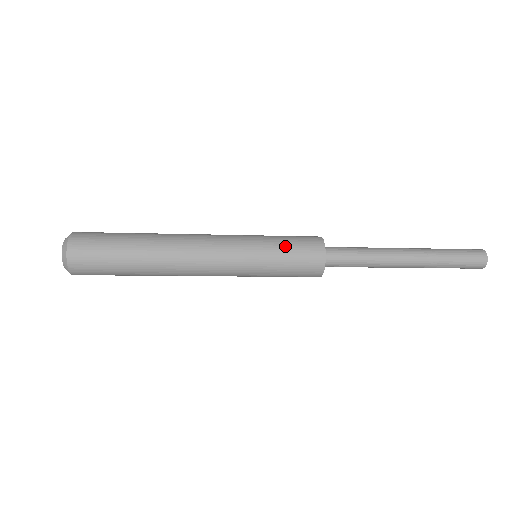
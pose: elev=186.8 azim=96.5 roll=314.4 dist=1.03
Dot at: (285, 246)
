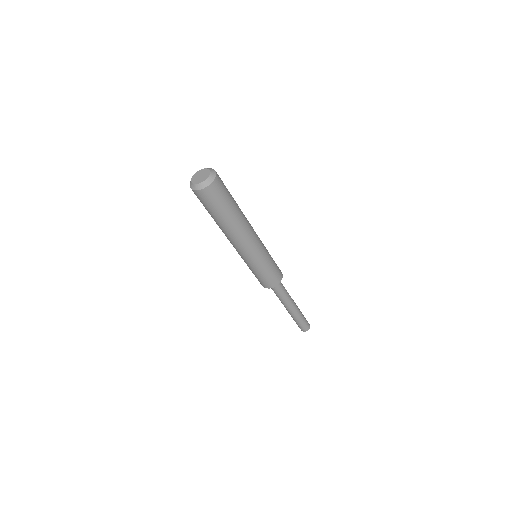
Dot at: occluded
